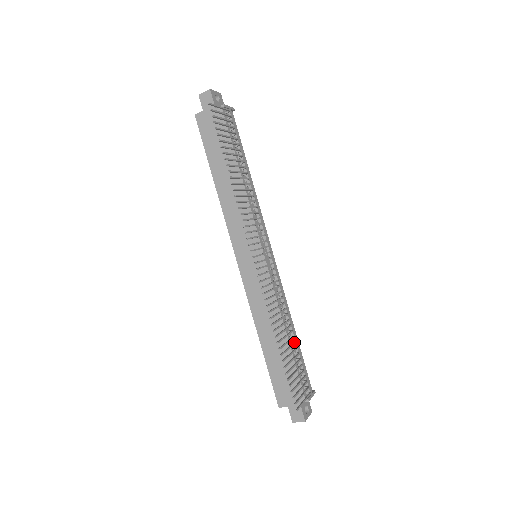
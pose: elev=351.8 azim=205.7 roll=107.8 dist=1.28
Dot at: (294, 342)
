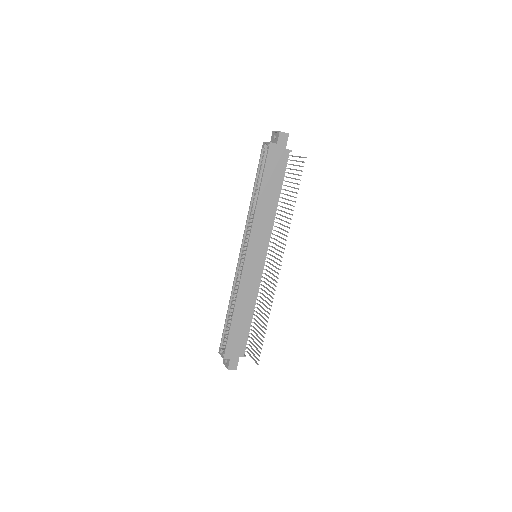
Dot at: (255, 319)
